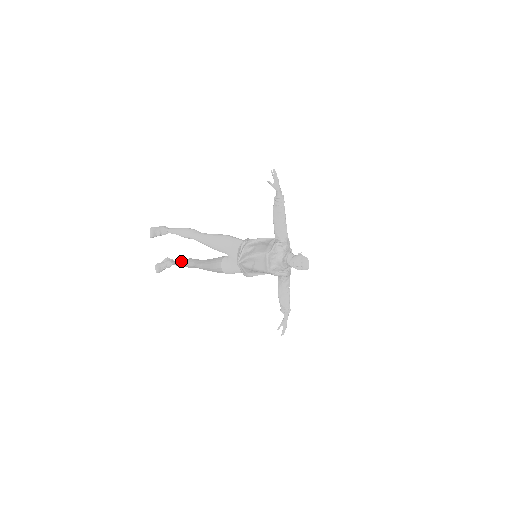
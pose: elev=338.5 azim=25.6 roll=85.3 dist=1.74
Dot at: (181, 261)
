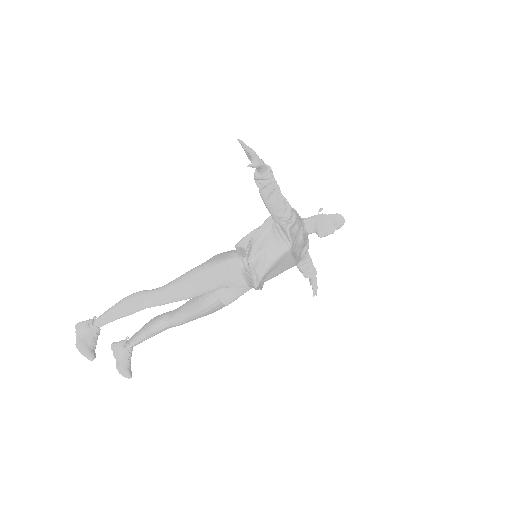
Dot at: (142, 335)
